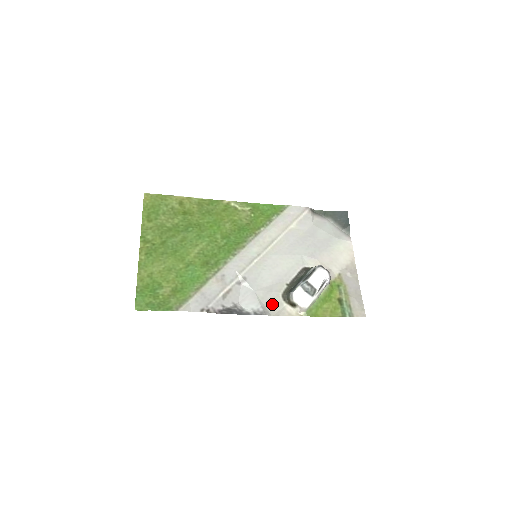
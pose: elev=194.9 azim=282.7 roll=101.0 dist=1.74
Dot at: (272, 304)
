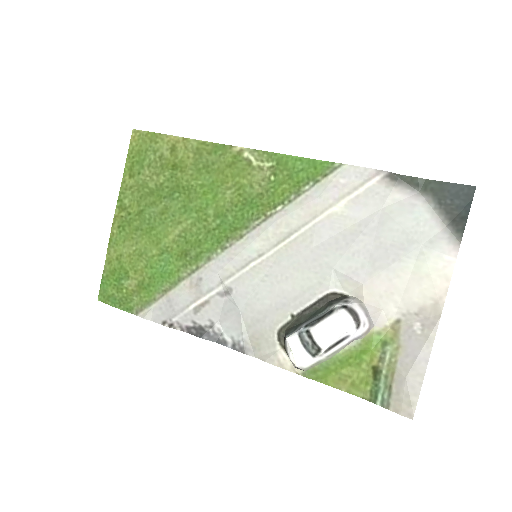
Dot at: (260, 340)
